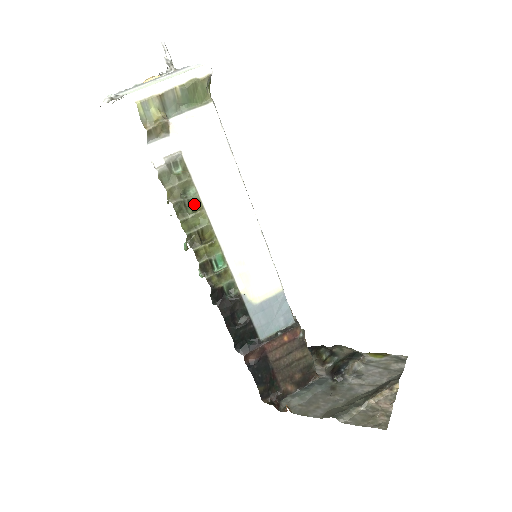
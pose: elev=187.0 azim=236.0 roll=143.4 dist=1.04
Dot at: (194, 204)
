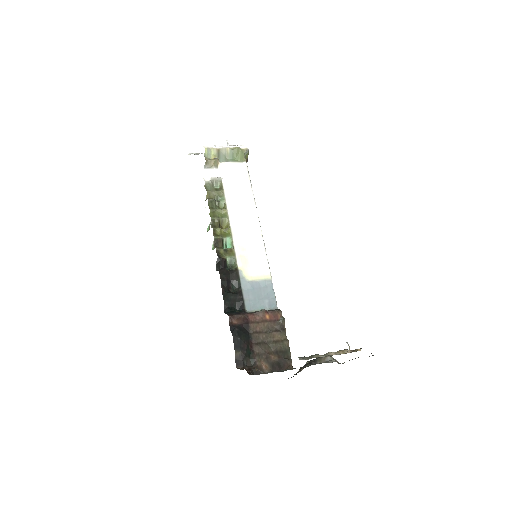
Dot at: (221, 208)
